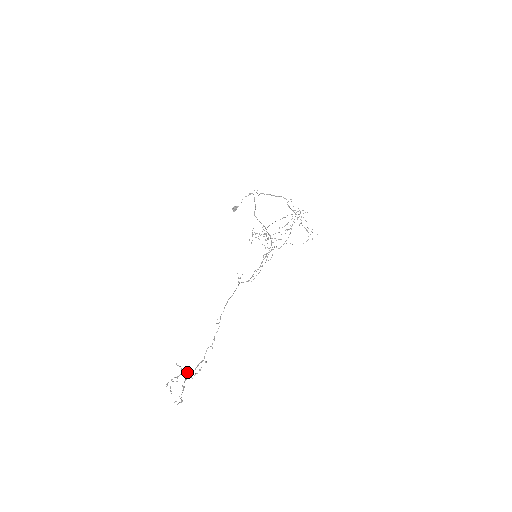
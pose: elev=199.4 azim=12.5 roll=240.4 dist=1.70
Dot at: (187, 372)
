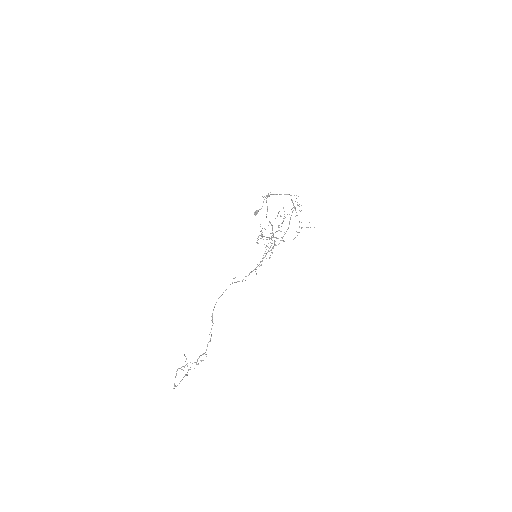
Dot at: occluded
